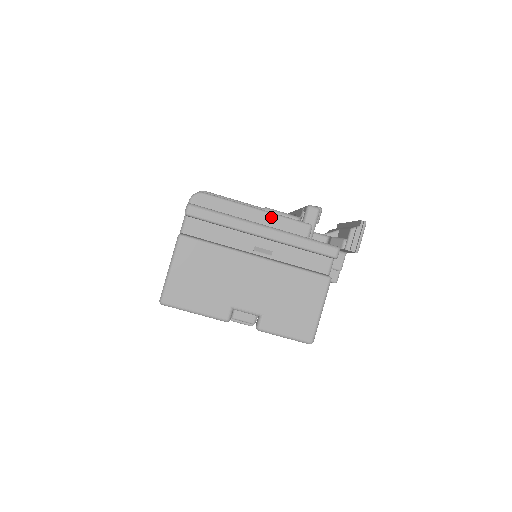
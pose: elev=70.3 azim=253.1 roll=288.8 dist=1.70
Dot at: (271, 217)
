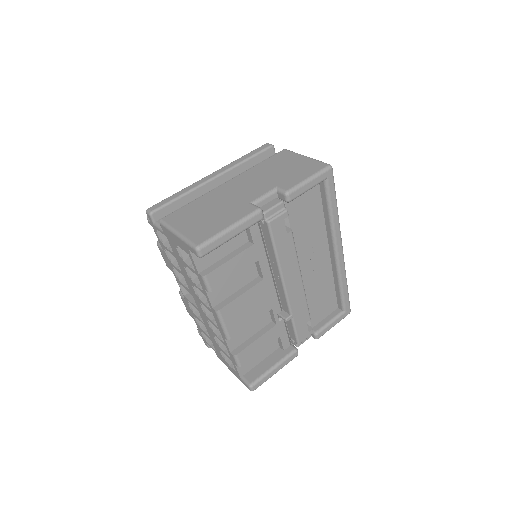
Dot at: occluded
